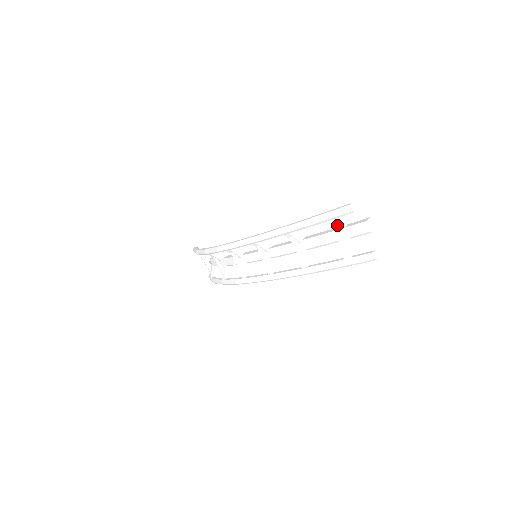
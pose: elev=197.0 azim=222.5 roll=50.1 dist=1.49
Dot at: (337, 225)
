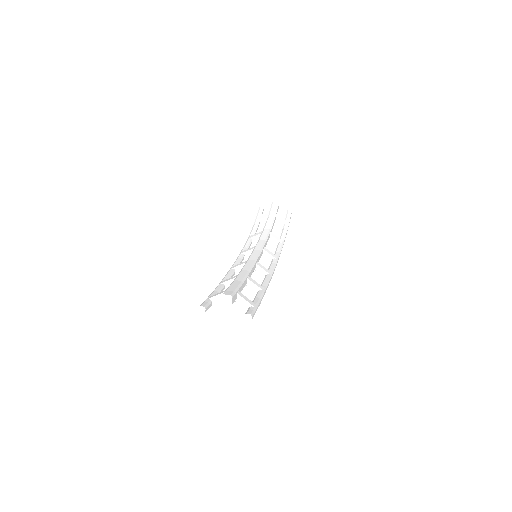
Dot at: (219, 302)
